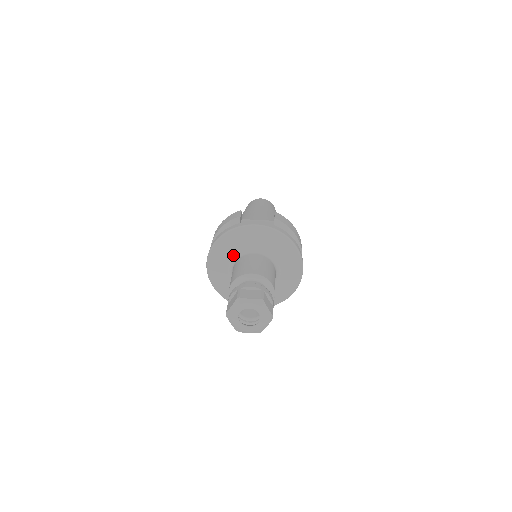
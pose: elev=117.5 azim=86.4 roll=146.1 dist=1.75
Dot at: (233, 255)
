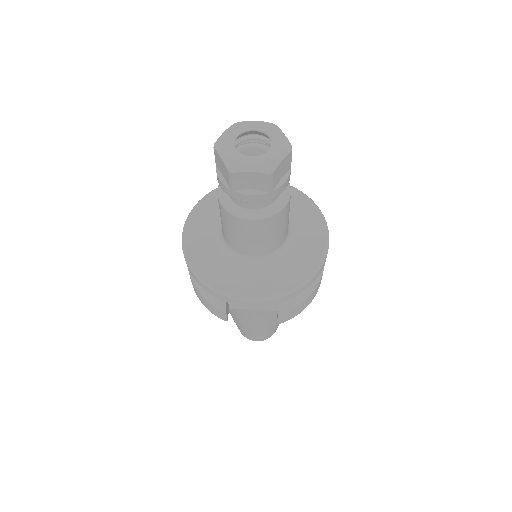
Dot at: occluded
